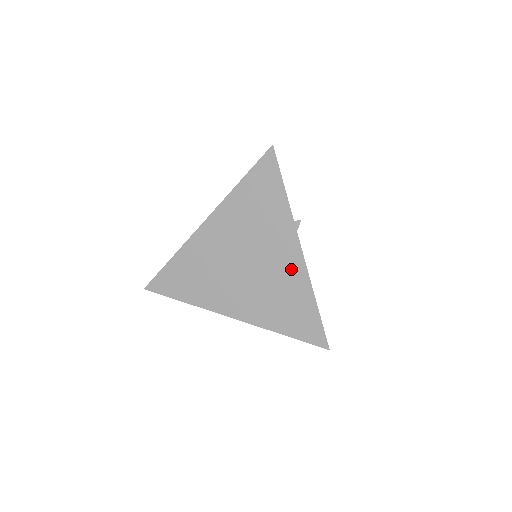
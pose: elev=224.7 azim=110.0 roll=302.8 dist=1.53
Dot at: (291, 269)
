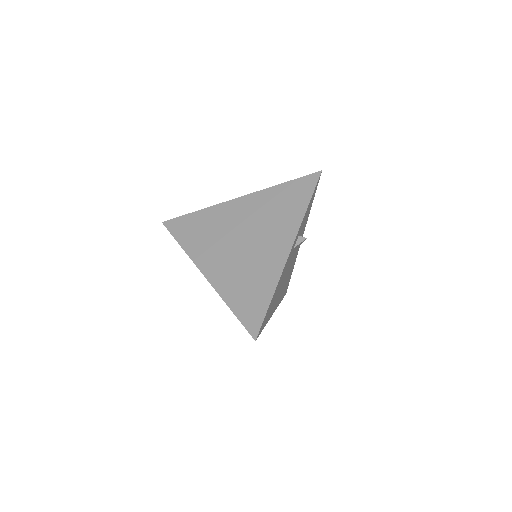
Dot at: (273, 260)
